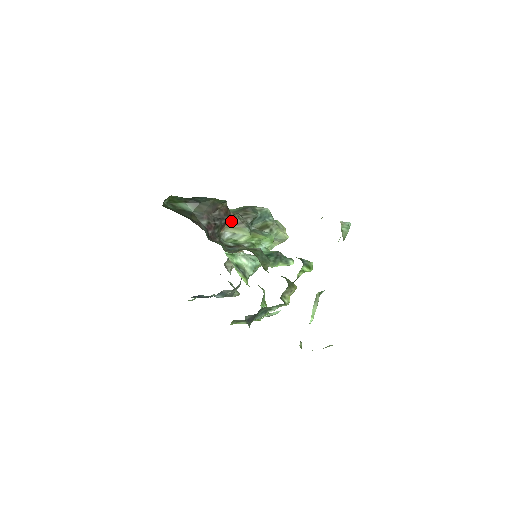
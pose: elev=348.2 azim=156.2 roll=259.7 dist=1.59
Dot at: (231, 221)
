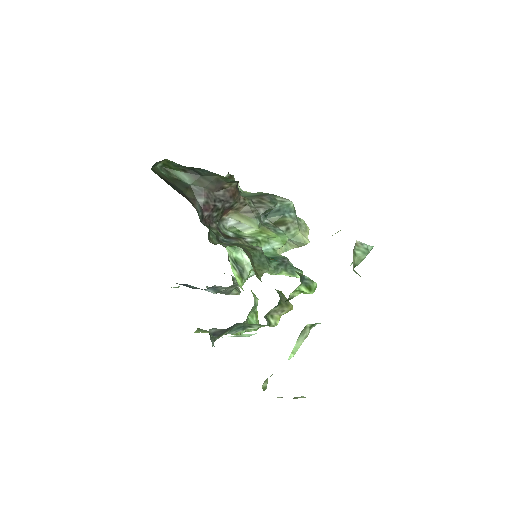
Dot at: (238, 206)
